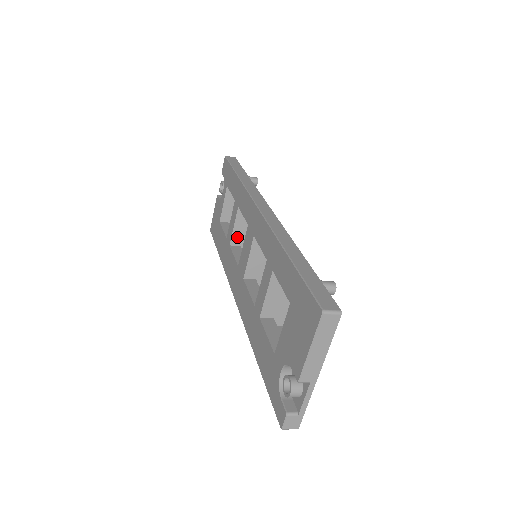
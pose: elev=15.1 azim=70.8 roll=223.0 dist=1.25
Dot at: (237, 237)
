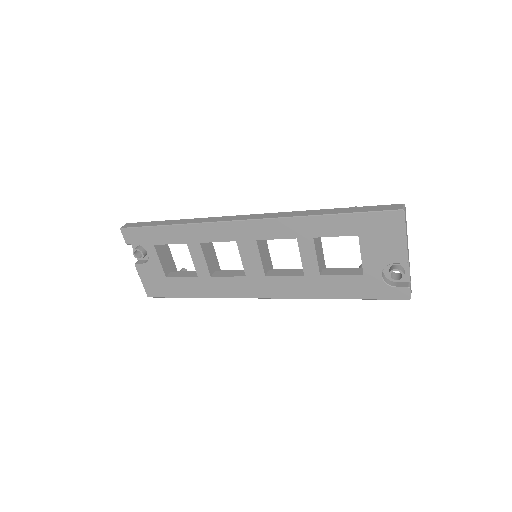
Dot at: (210, 266)
